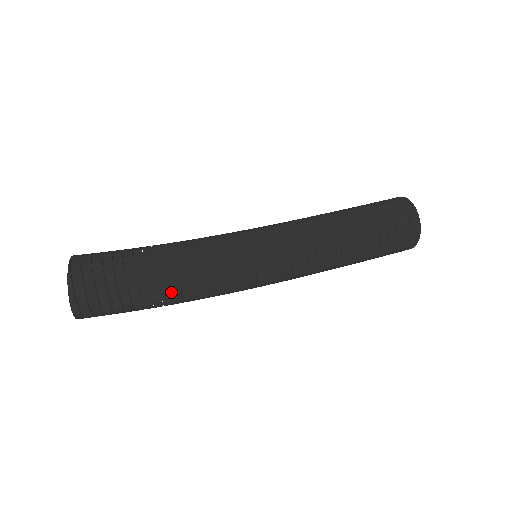
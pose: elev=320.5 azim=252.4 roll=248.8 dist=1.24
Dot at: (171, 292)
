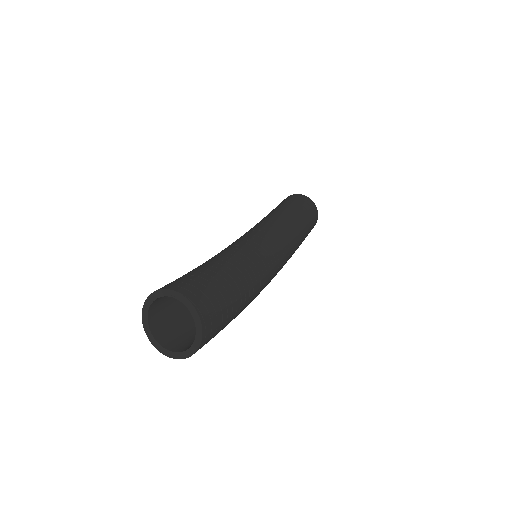
Dot at: occluded
